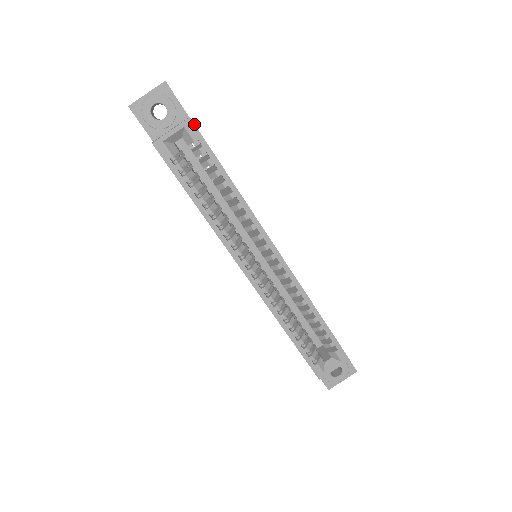
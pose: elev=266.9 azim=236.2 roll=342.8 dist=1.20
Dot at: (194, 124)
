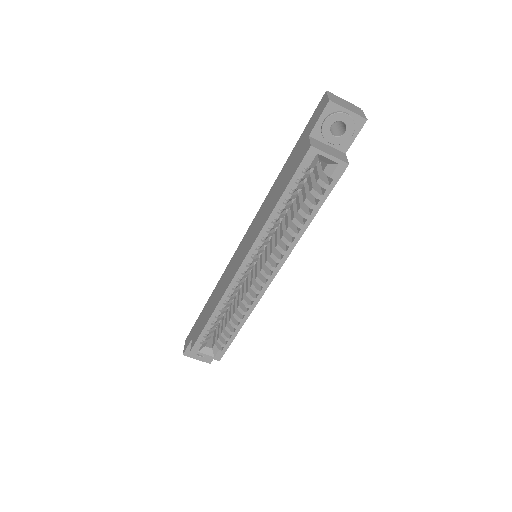
Dot at: occluded
